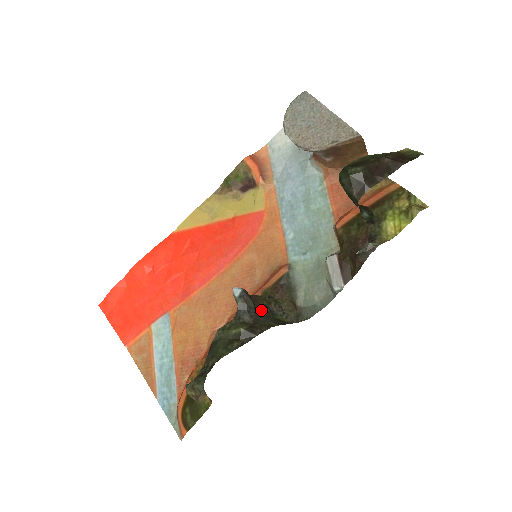
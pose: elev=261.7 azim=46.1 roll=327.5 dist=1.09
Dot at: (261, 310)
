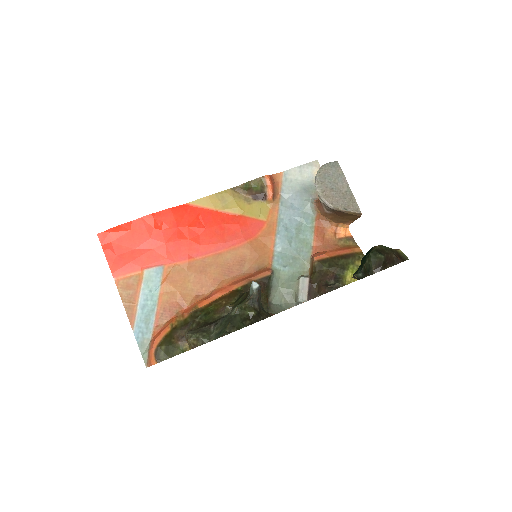
Dot at: occluded
